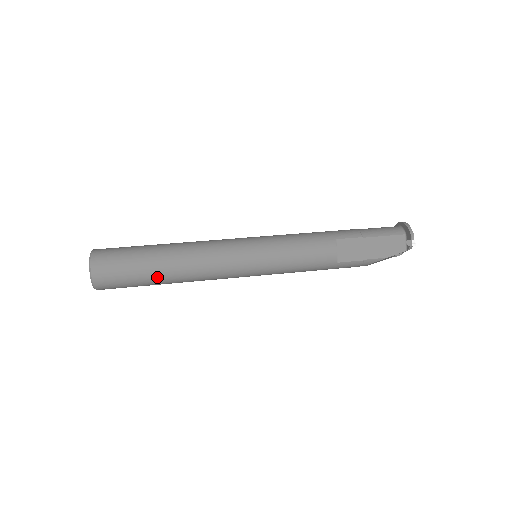
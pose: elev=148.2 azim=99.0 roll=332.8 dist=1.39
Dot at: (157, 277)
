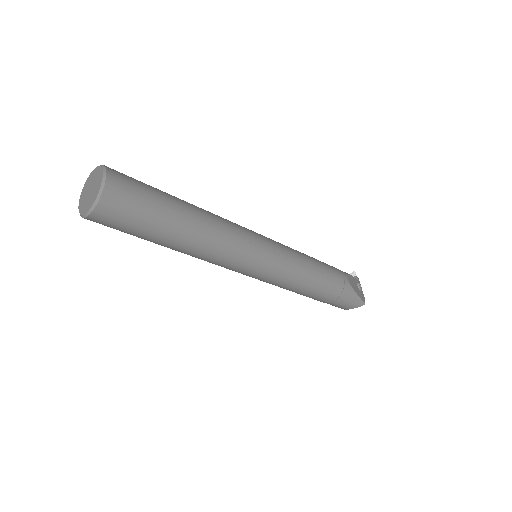
Dot at: (175, 197)
